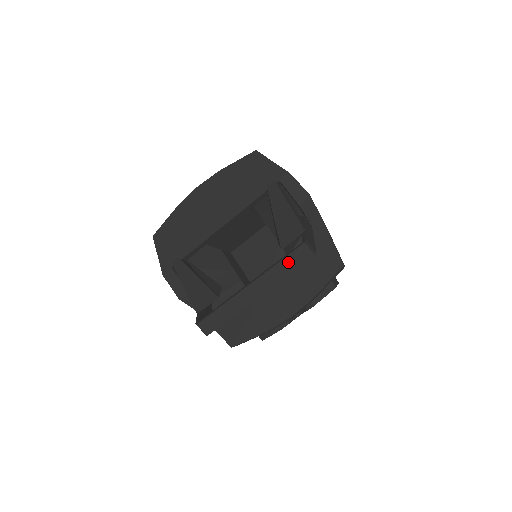
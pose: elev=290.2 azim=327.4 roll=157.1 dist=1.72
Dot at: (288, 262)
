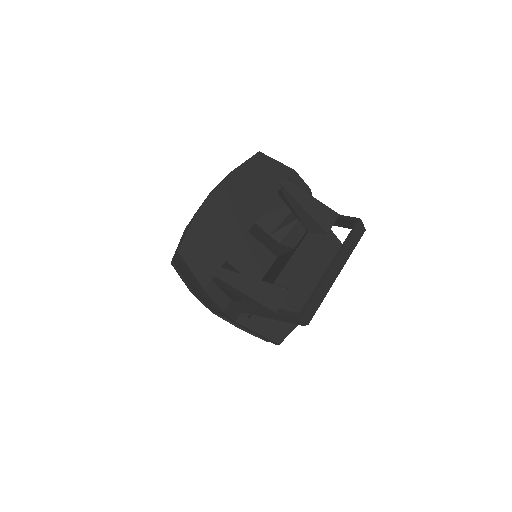
Dot at: (354, 239)
